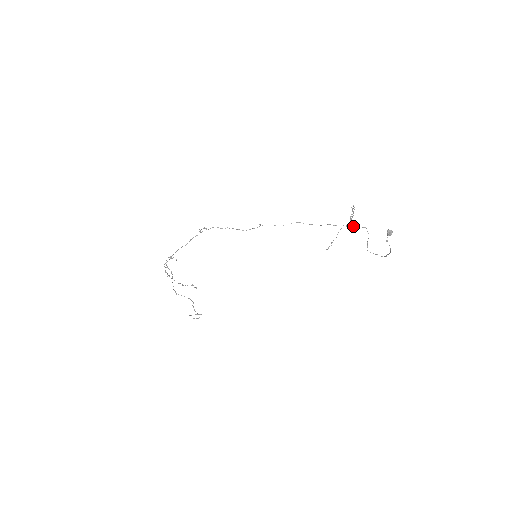
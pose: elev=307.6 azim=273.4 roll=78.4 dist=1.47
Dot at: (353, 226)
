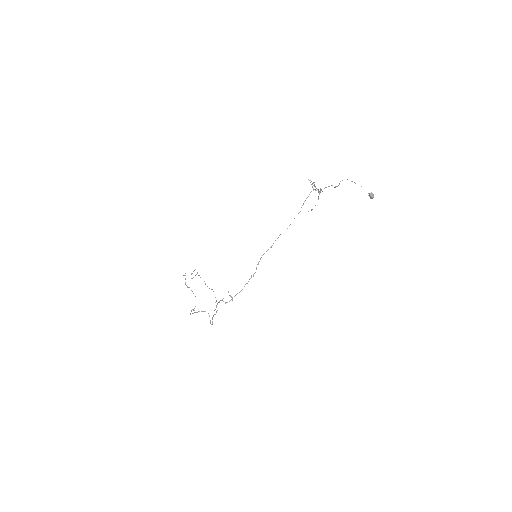
Dot at: occluded
